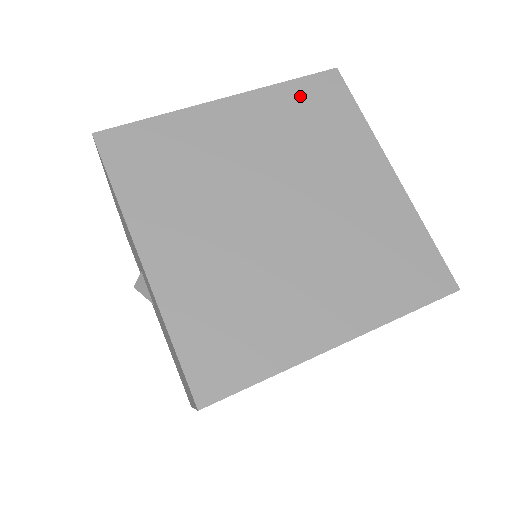
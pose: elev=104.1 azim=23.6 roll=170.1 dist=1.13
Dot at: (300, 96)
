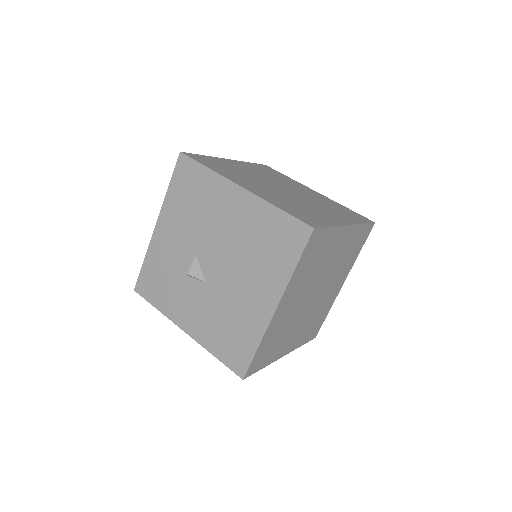
Dot at: (259, 167)
